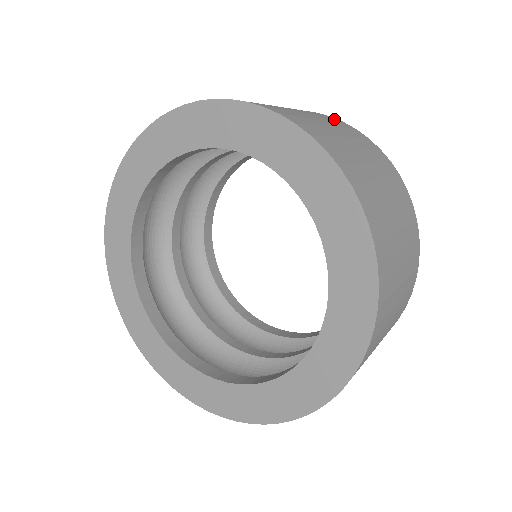
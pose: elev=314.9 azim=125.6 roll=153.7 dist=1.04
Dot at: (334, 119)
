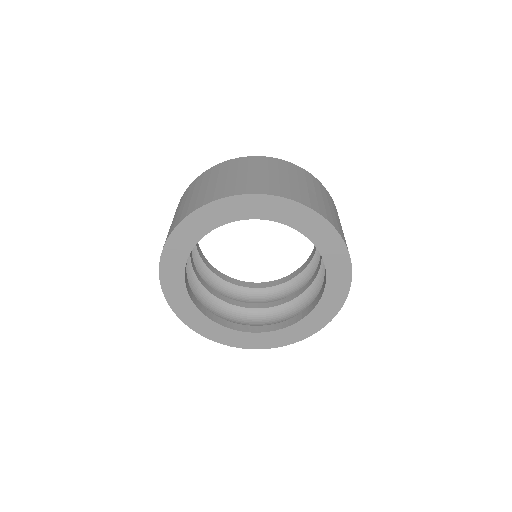
Dot at: (264, 159)
